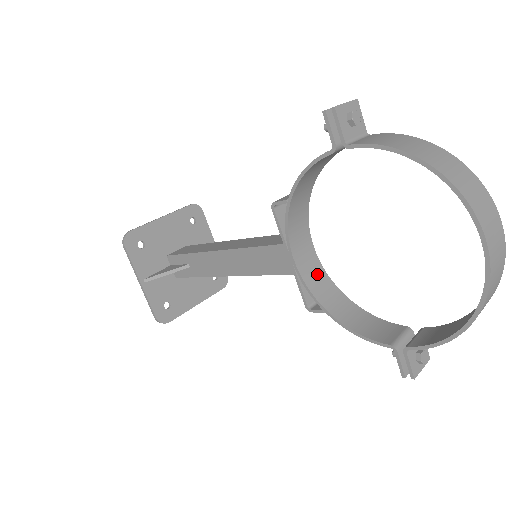
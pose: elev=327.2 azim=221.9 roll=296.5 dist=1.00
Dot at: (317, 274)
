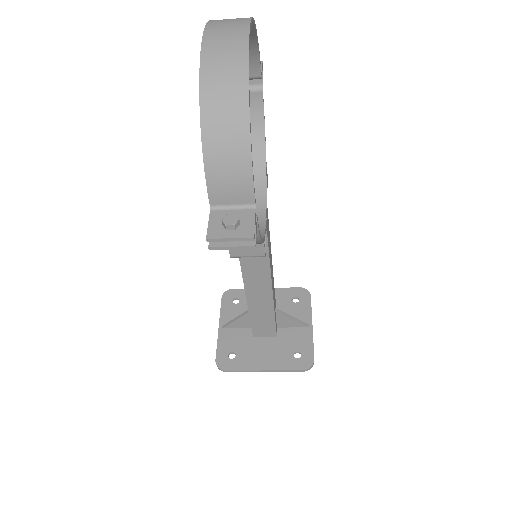
Dot at: occluded
